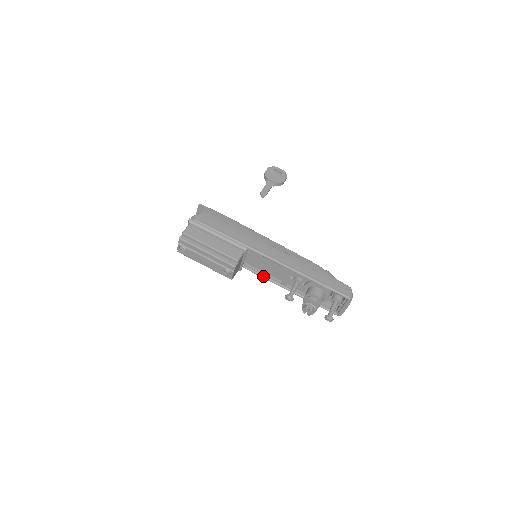
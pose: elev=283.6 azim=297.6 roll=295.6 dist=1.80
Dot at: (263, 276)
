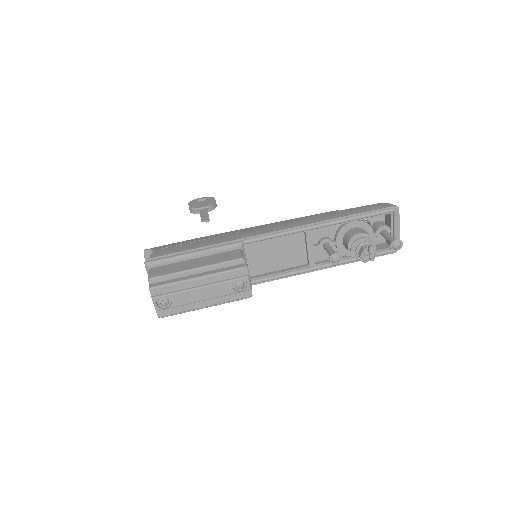
Dot at: (282, 274)
